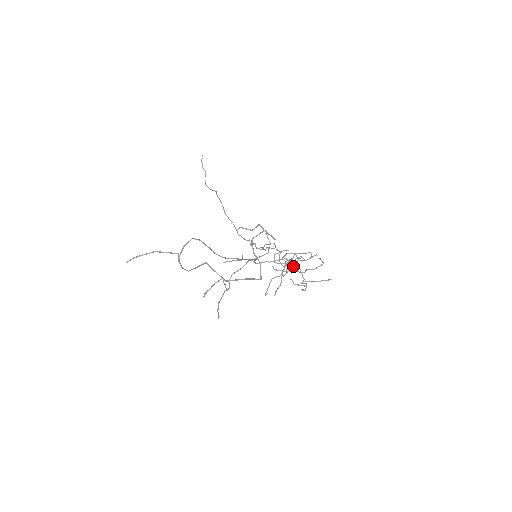
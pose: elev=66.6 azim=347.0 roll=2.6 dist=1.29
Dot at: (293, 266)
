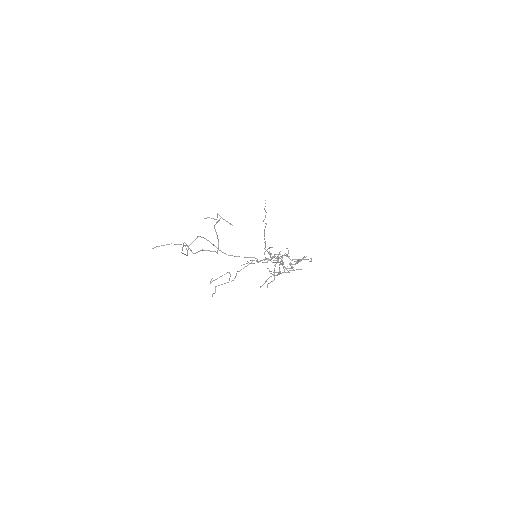
Dot at: (280, 262)
